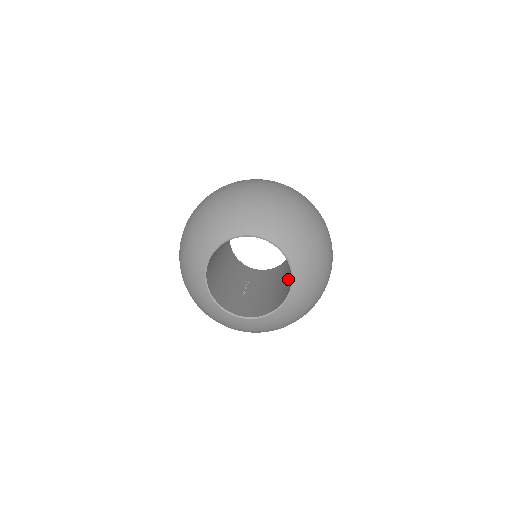
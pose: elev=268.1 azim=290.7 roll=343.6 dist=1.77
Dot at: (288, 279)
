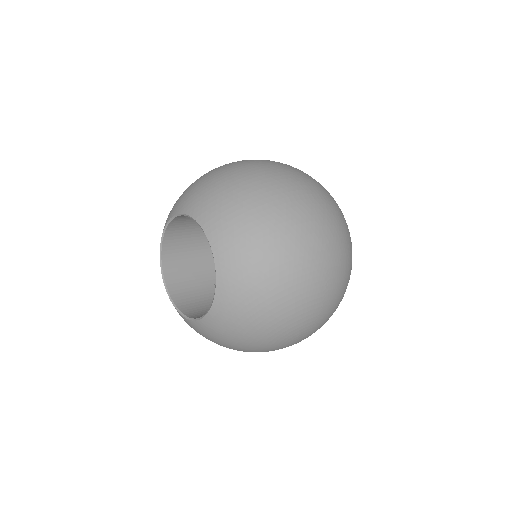
Dot at: occluded
